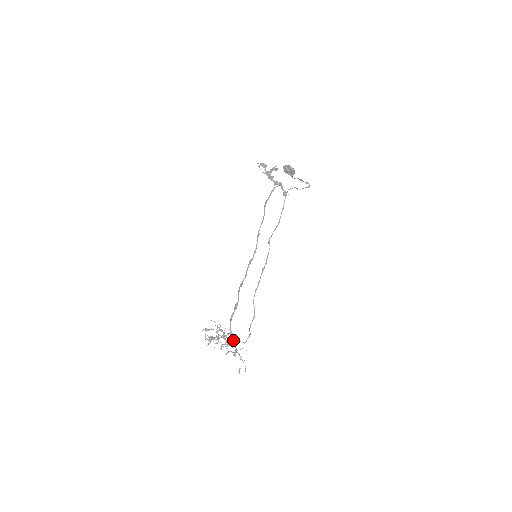
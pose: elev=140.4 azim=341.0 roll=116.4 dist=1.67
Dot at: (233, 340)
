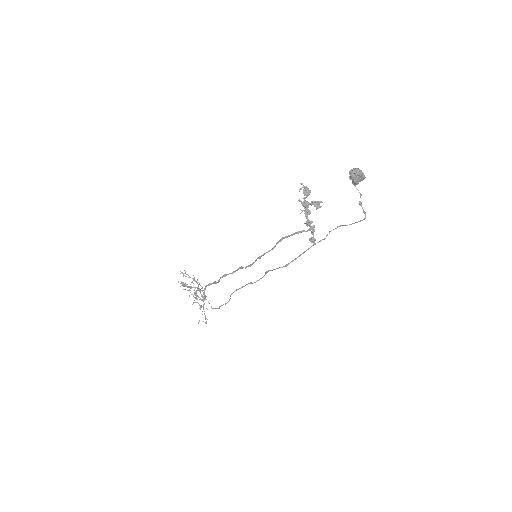
Dot at: (204, 298)
